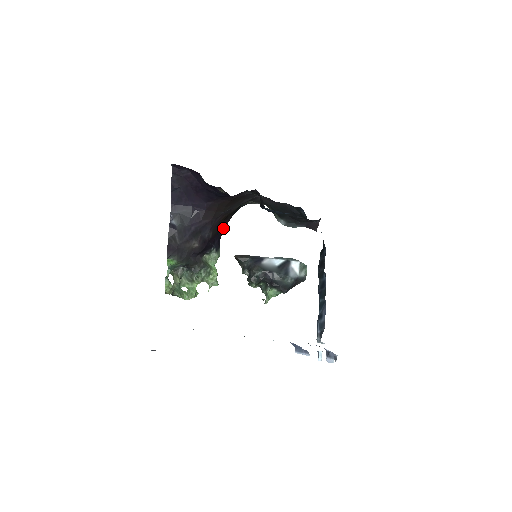
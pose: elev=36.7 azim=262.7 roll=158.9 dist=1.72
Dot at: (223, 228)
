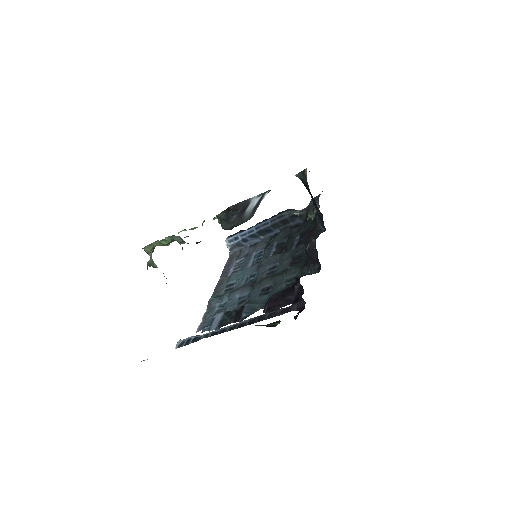
Dot at: occluded
